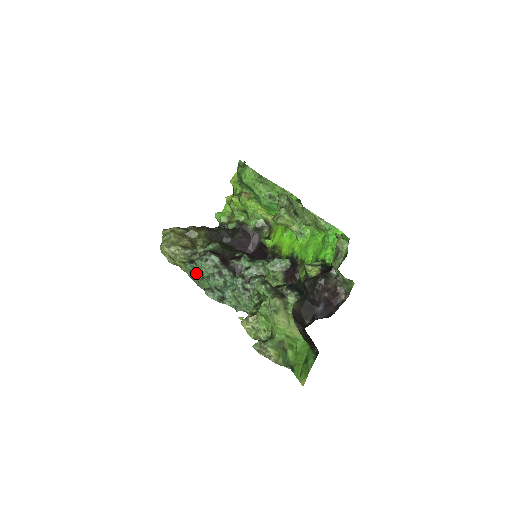
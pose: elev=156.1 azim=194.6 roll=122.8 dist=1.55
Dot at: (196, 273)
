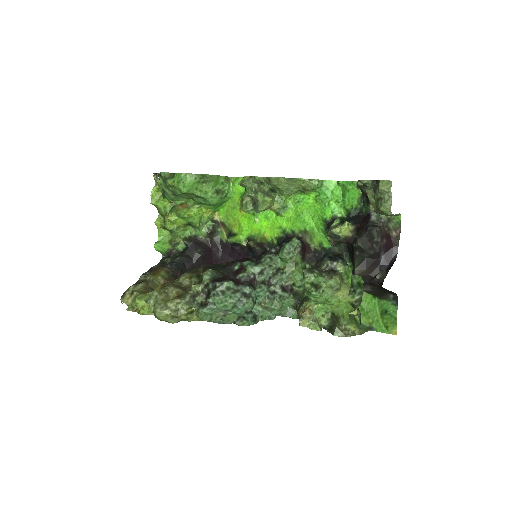
Dot at: (216, 313)
